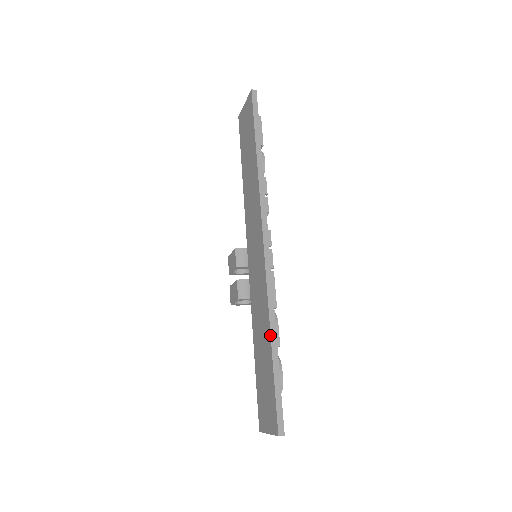
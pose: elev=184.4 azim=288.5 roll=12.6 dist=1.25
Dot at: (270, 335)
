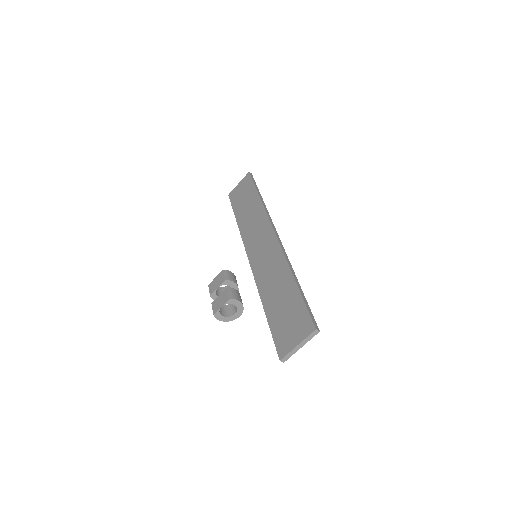
Dot at: (292, 274)
